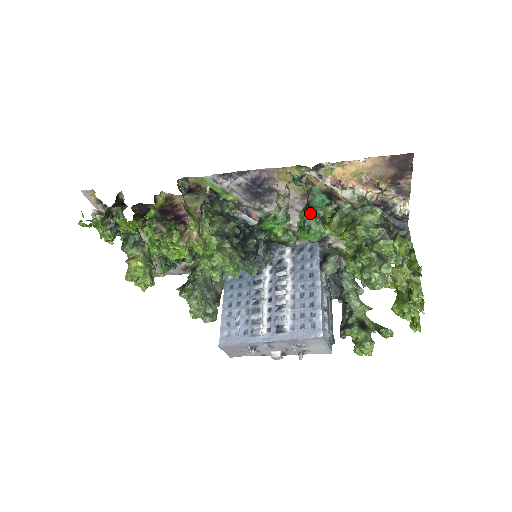
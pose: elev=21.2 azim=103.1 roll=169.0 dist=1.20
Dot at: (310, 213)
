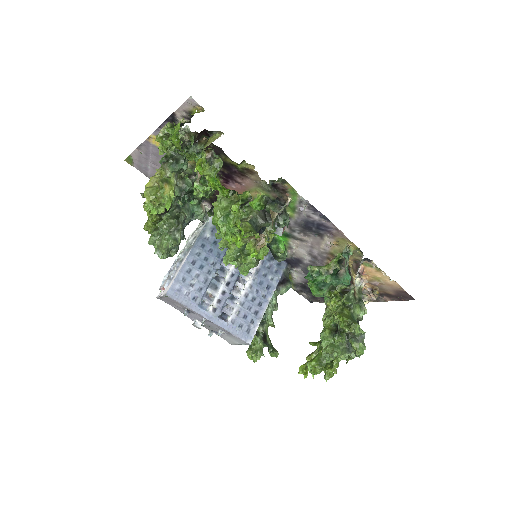
Dot at: (332, 280)
